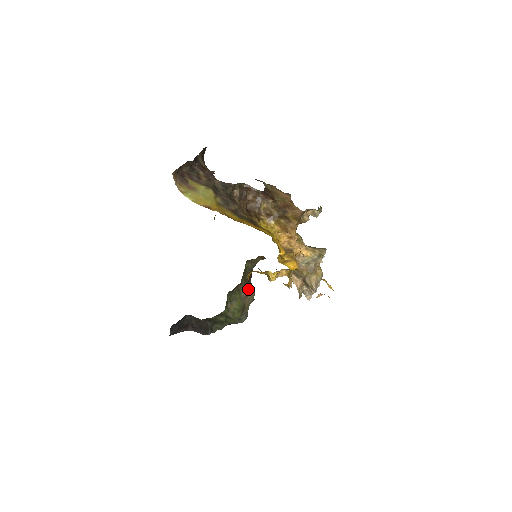
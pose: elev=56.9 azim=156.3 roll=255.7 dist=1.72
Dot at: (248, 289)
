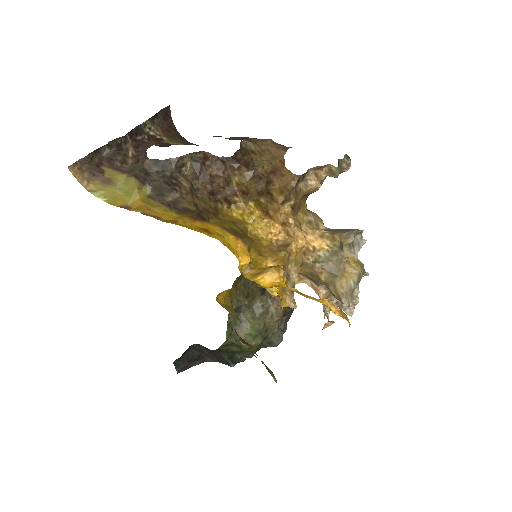
Dot at: (266, 302)
